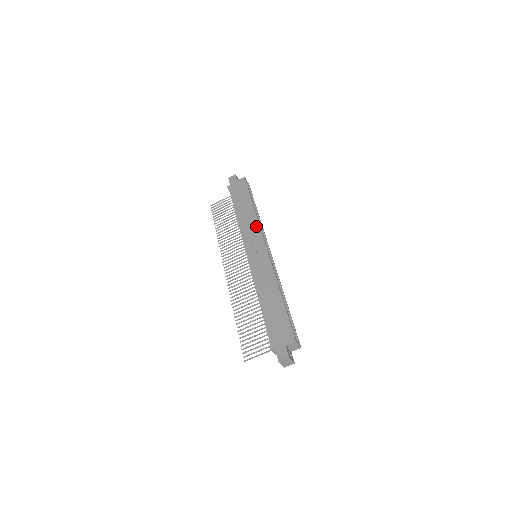
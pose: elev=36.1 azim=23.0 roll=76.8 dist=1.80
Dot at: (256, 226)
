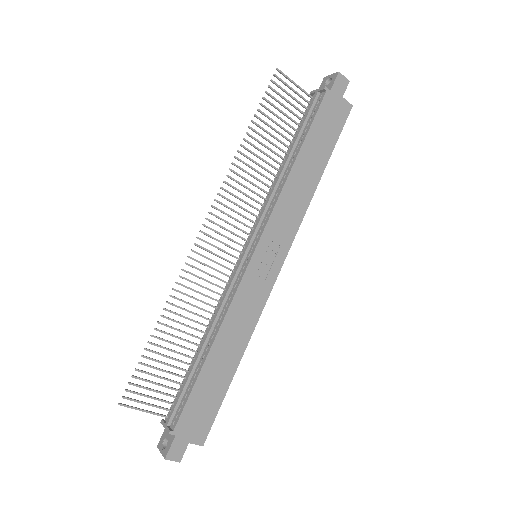
Dot at: (298, 219)
